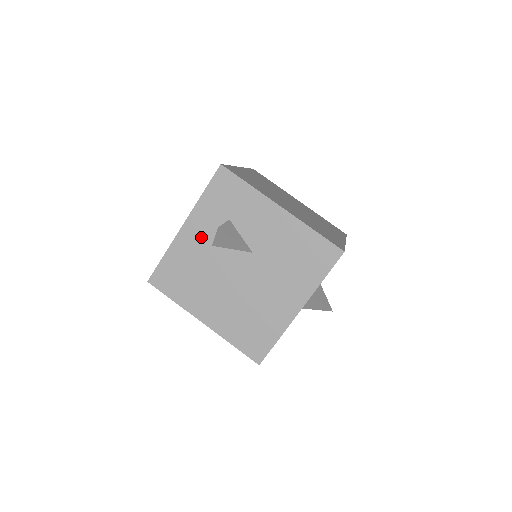
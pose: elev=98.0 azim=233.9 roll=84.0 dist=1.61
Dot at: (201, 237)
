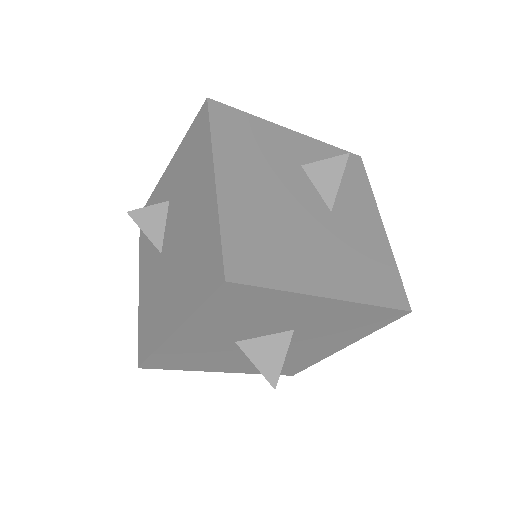
Dot at: (298, 152)
